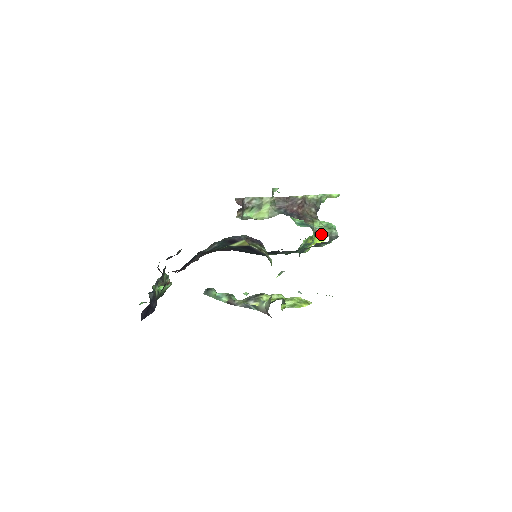
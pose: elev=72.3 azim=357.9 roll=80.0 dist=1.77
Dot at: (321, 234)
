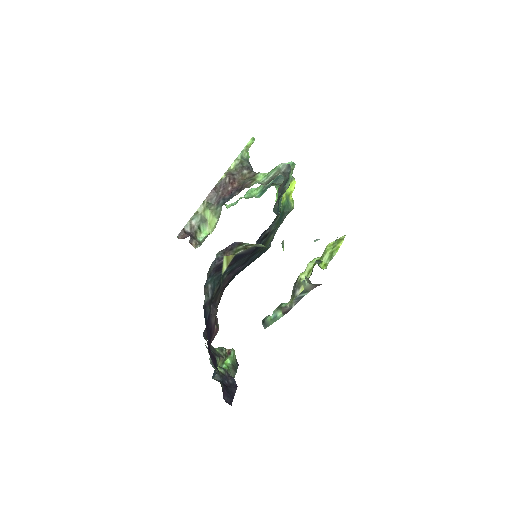
Dot at: occluded
